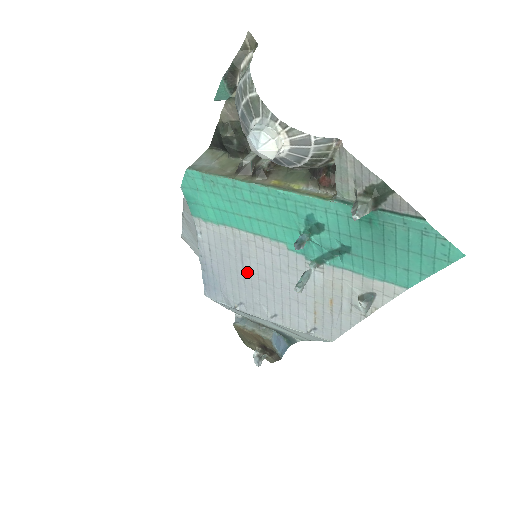
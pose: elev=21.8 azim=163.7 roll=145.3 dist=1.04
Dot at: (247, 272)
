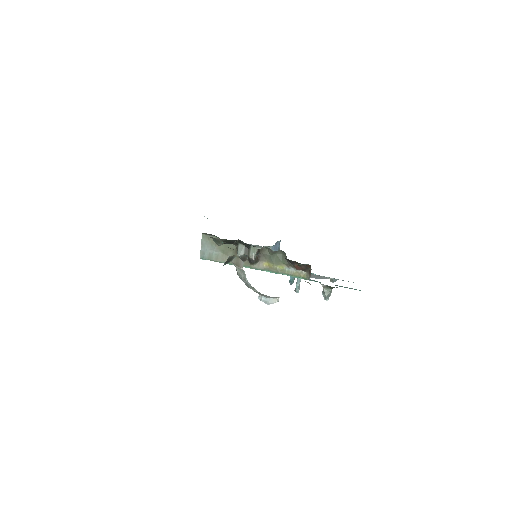
Dot at: occluded
